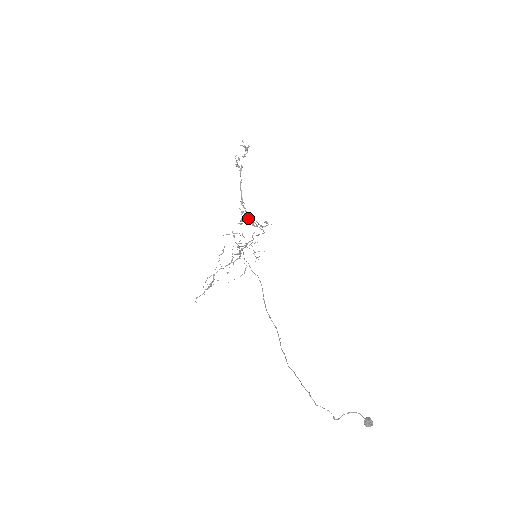
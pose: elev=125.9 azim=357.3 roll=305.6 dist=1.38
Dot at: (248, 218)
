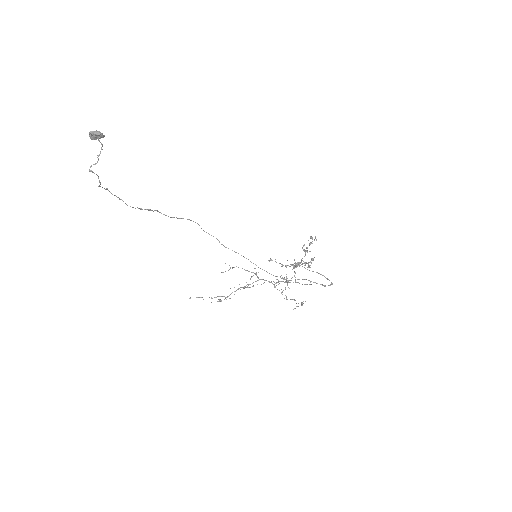
Dot at: (295, 265)
